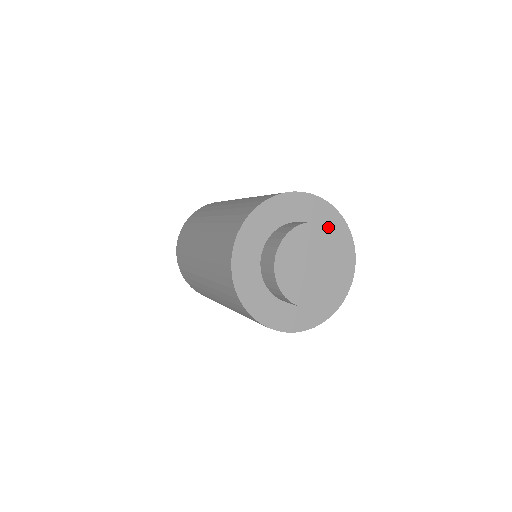
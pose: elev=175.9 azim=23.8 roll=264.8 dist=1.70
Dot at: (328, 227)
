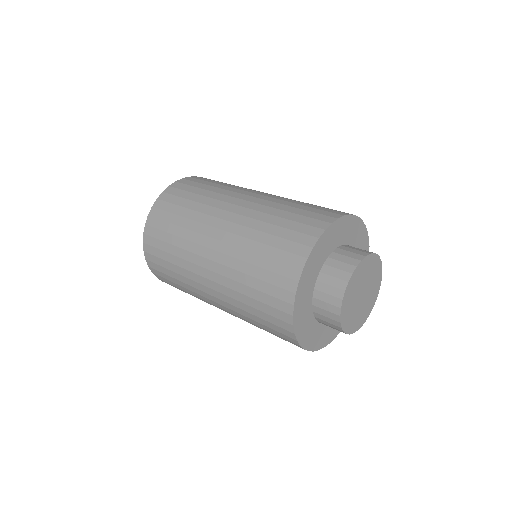
Dot at: (380, 260)
